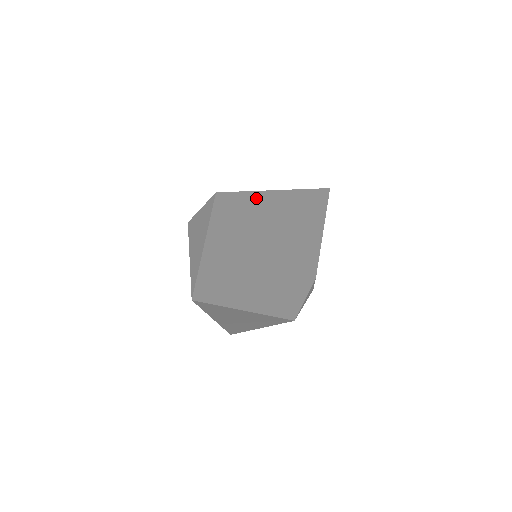
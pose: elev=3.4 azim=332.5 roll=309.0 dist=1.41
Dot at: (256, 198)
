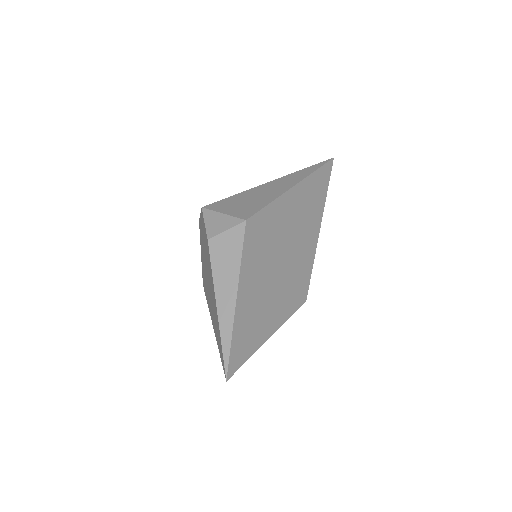
Dot at: (277, 211)
